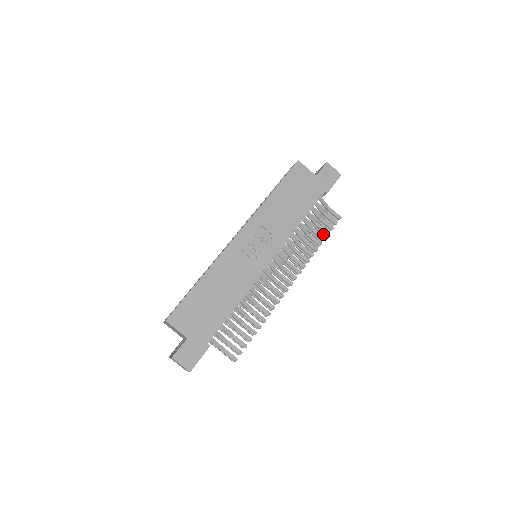
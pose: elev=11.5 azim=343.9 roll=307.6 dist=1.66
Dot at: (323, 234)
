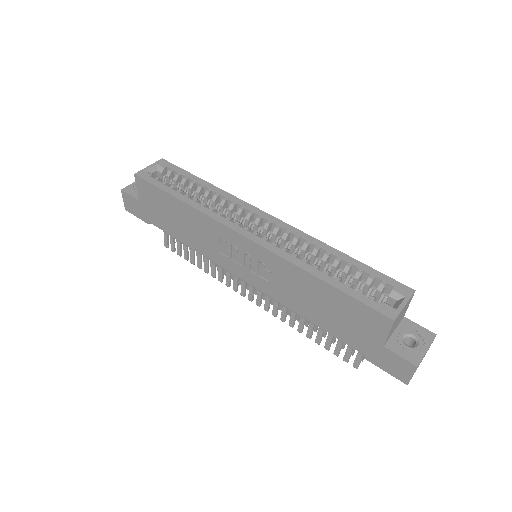
Dot at: occluded
